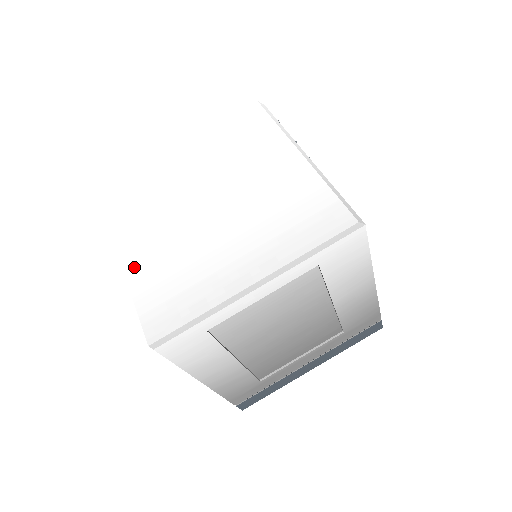
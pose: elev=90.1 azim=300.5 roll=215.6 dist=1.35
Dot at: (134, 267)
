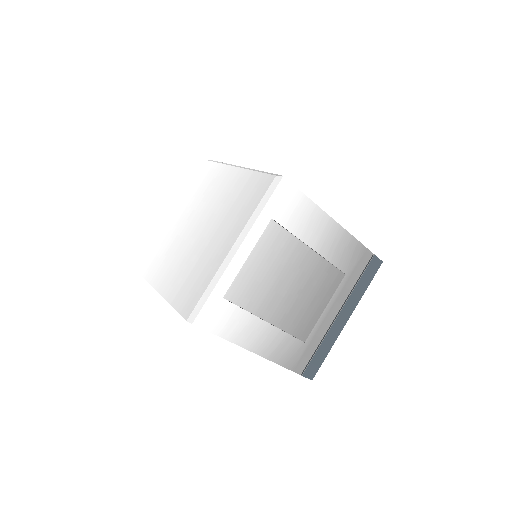
Dot at: (166, 289)
